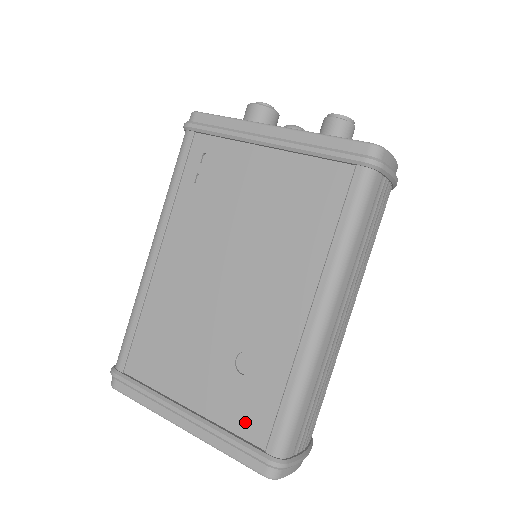
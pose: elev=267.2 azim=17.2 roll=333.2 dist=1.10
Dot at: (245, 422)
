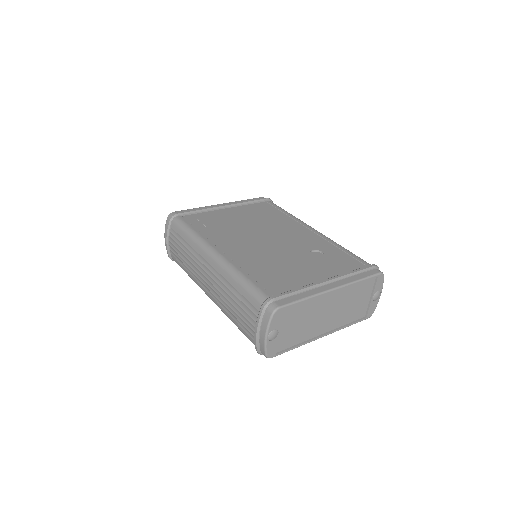
Dot at: (348, 266)
